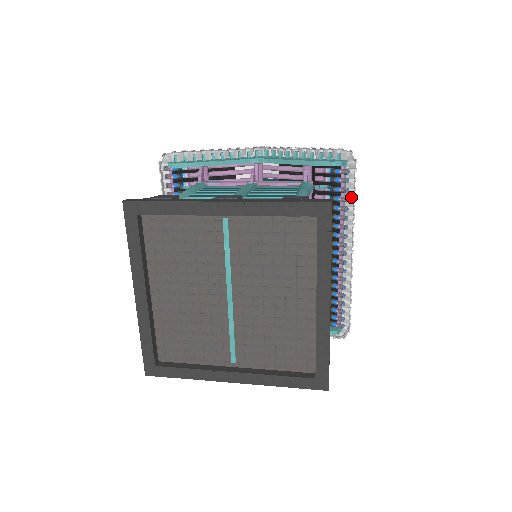
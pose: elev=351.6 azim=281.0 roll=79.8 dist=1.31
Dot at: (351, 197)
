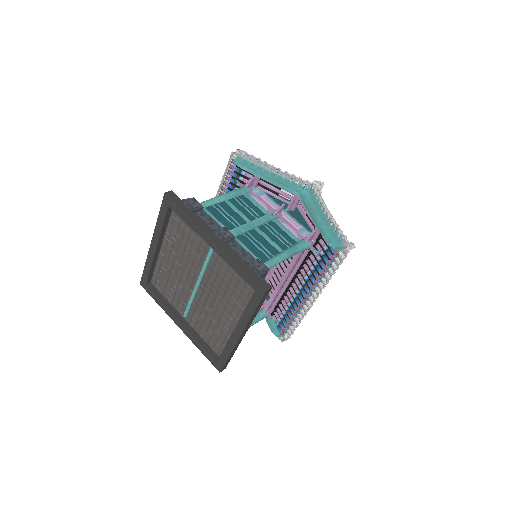
Dot at: (333, 270)
